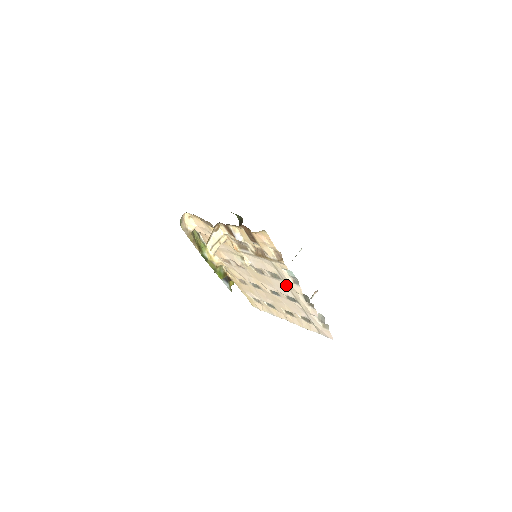
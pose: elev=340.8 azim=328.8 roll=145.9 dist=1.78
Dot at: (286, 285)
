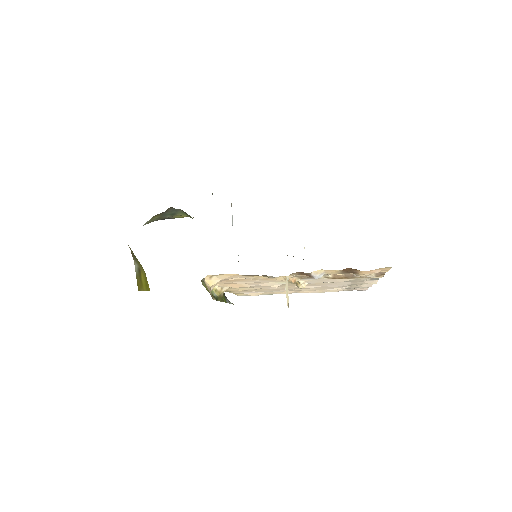
Dot at: (350, 282)
